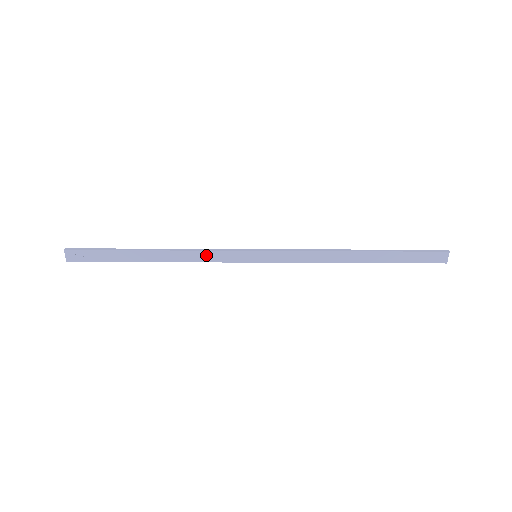
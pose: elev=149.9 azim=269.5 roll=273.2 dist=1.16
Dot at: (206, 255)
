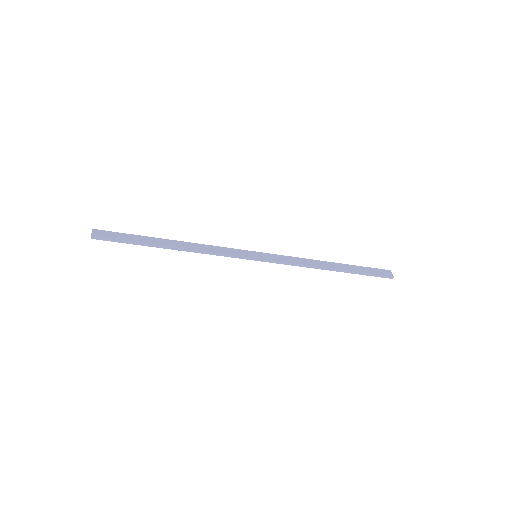
Dot at: (216, 249)
